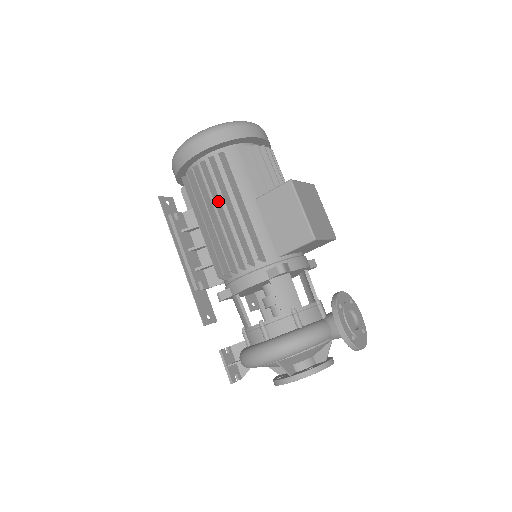
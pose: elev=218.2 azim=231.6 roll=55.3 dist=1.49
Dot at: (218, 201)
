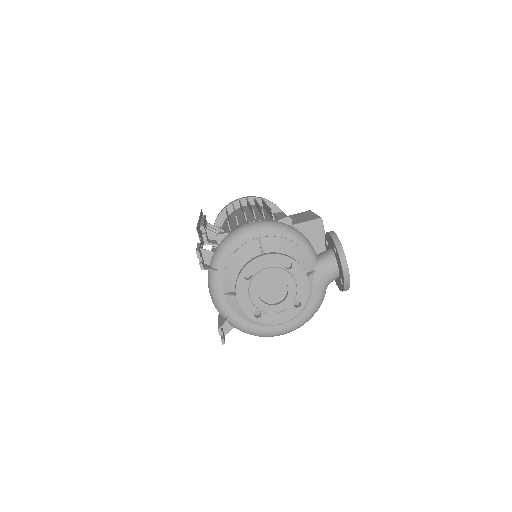
Dot at: occluded
